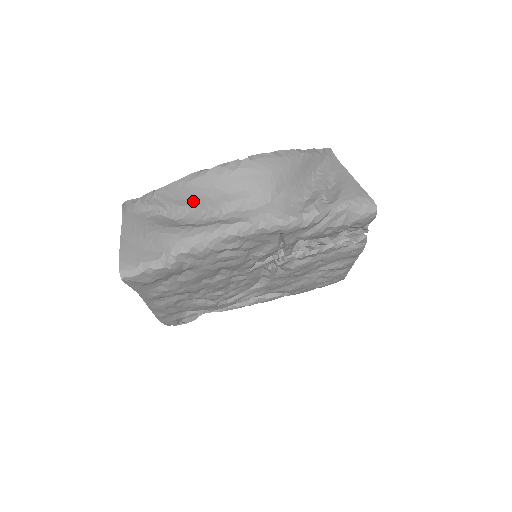
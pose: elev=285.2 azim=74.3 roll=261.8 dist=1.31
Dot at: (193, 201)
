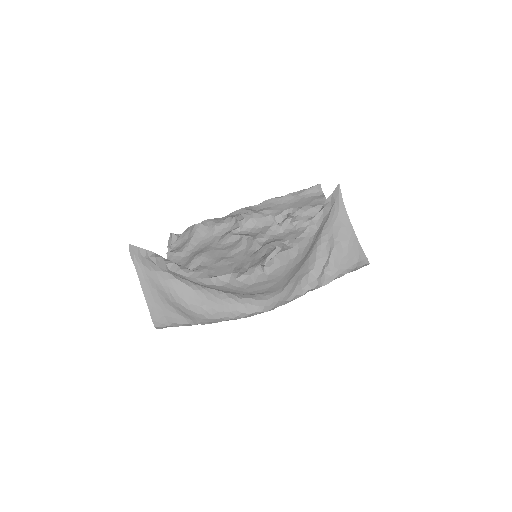
Dot at: occluded
